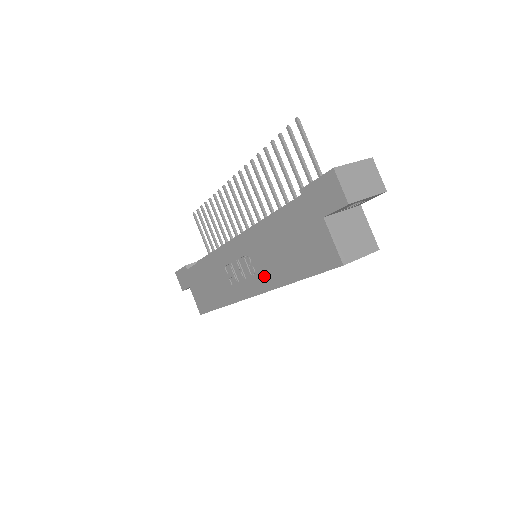
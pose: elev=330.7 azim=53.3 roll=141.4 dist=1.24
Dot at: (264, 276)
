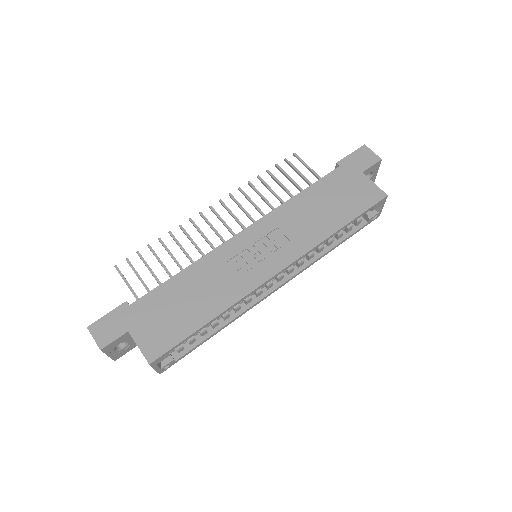
Dot at: (298, 241)
